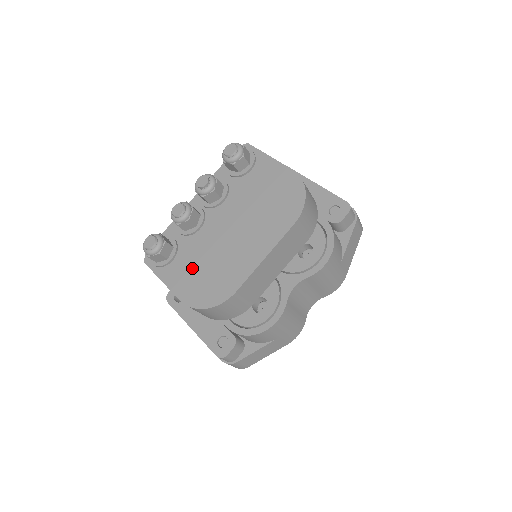
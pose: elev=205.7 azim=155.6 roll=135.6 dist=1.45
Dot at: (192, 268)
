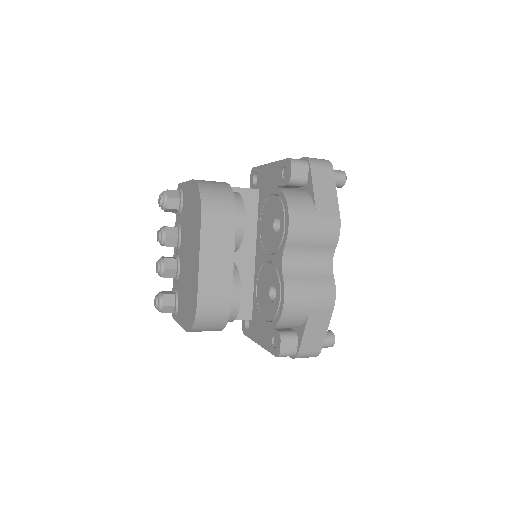
Dot at: (183, 301)
